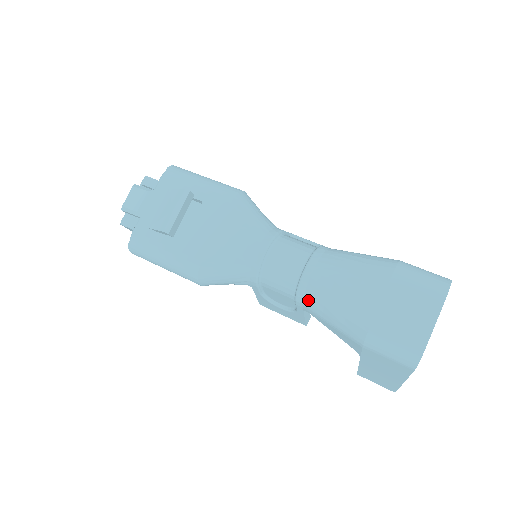
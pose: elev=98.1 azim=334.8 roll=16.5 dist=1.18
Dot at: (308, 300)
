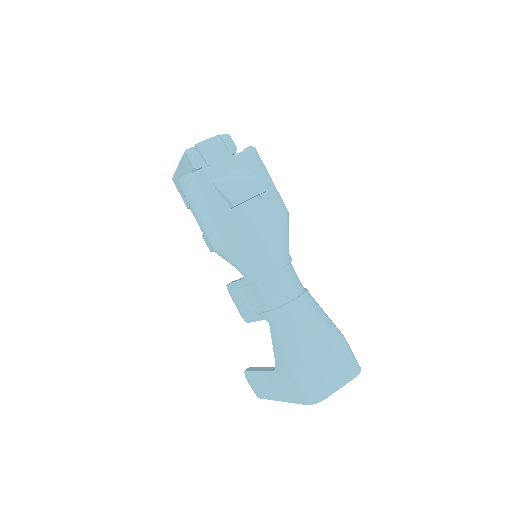
Dot at: (280, 320)
